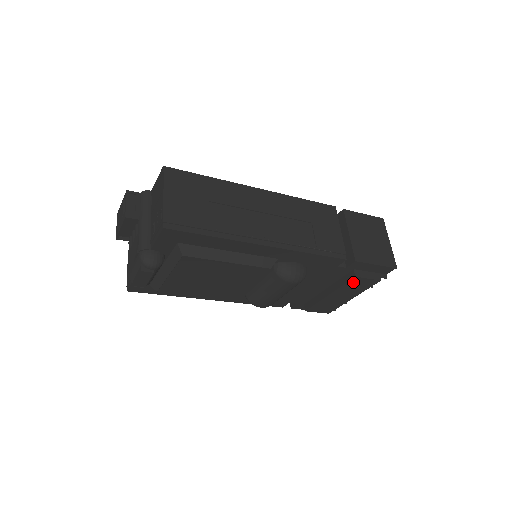
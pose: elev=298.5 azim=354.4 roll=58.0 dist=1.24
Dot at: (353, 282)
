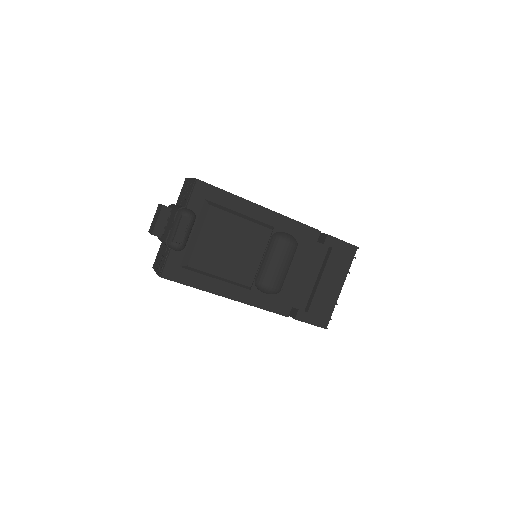
Dot at: (333, 257)
